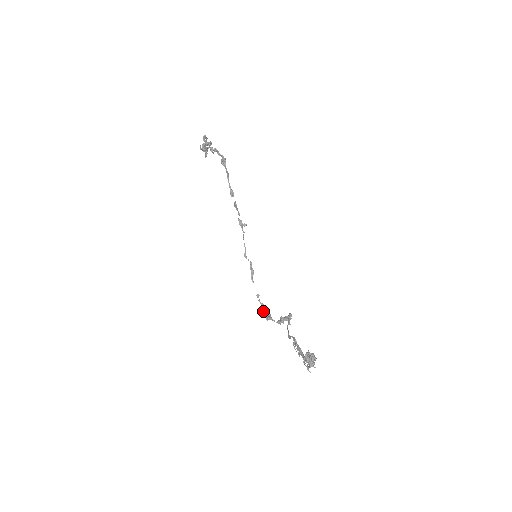
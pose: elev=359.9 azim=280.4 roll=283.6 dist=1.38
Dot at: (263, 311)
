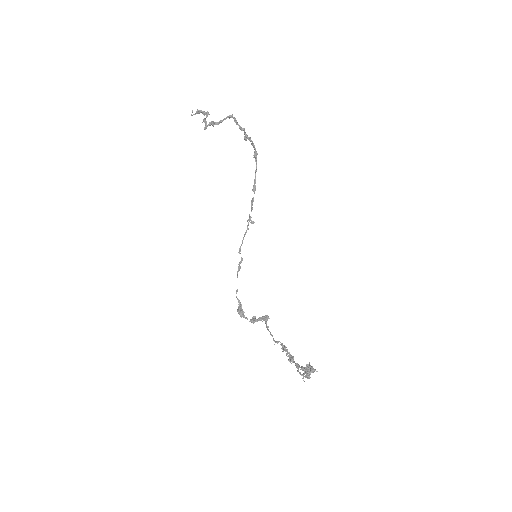
Dot at: (238, 307)
